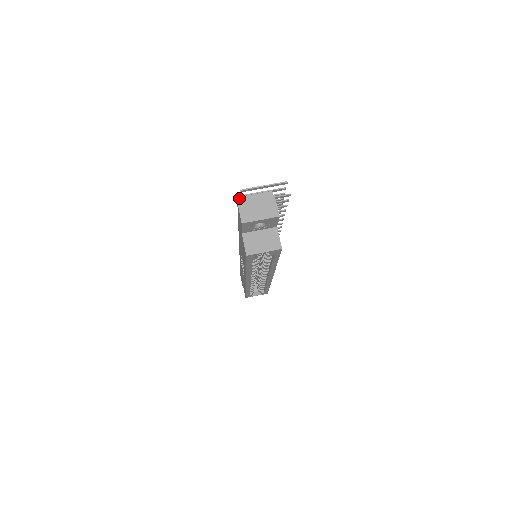
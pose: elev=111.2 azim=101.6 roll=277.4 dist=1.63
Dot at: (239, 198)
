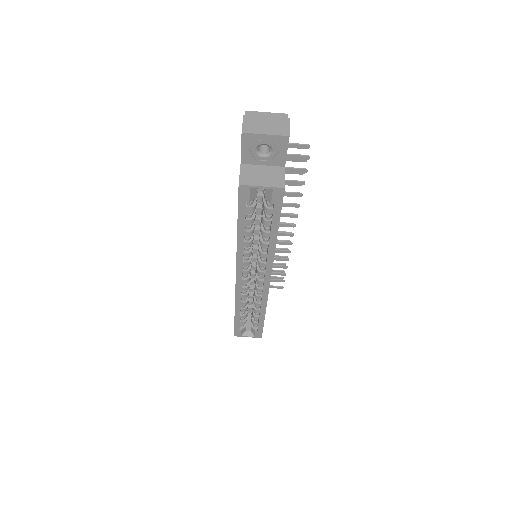
Dot at: (247, 111)
